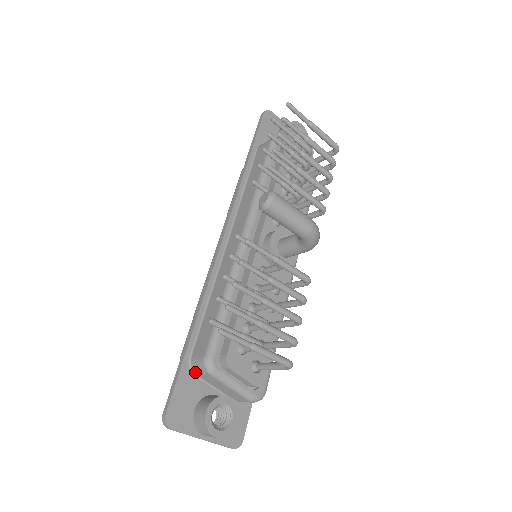
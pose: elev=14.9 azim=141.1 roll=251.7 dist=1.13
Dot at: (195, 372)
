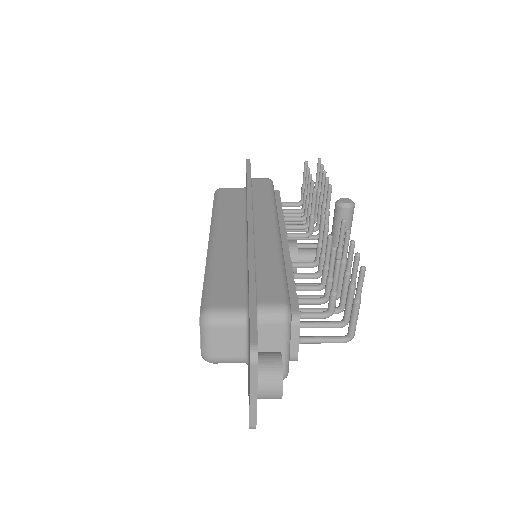
Dot at: (260, 319)
